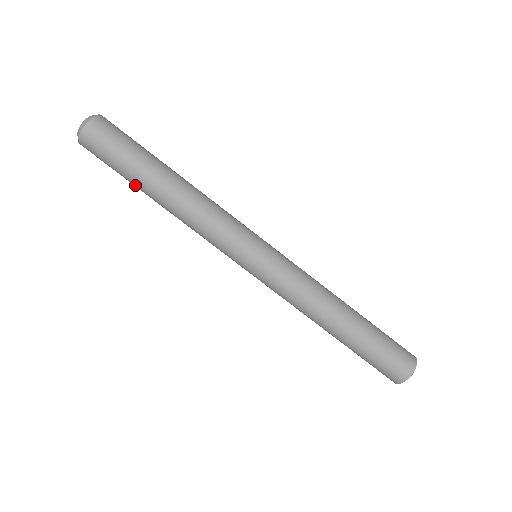
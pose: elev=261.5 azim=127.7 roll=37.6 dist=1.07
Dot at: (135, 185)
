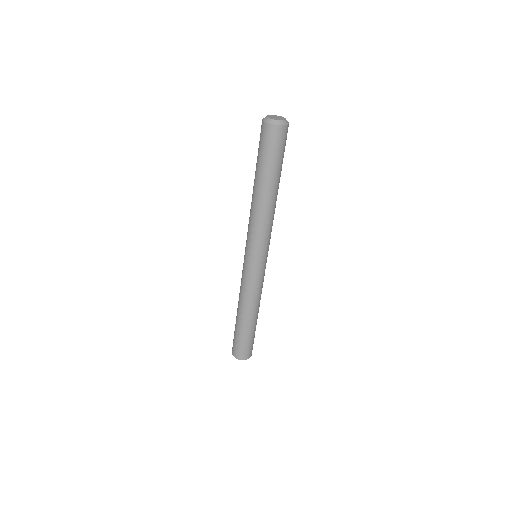
Dot at: (258, 172)
